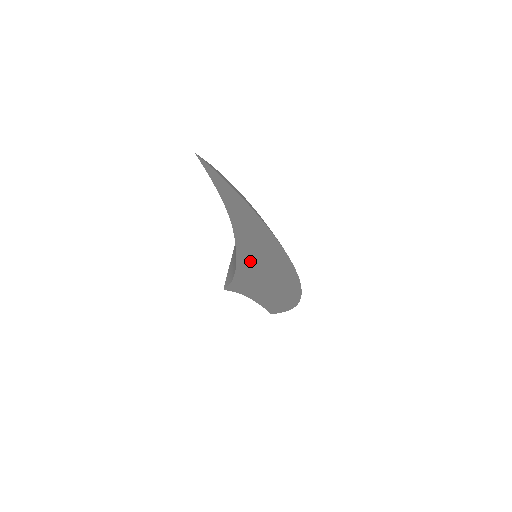
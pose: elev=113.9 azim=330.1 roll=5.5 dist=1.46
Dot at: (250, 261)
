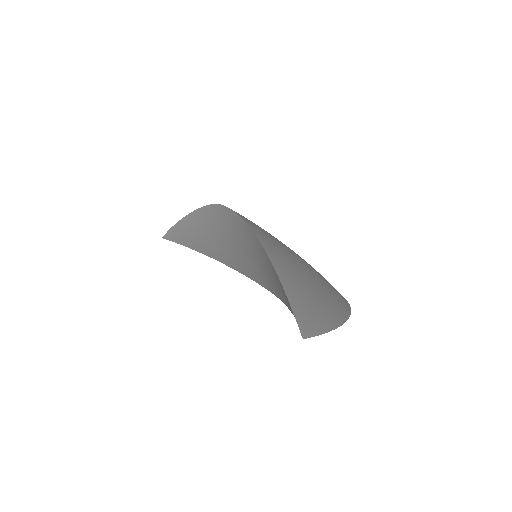
Dot at: occluded
